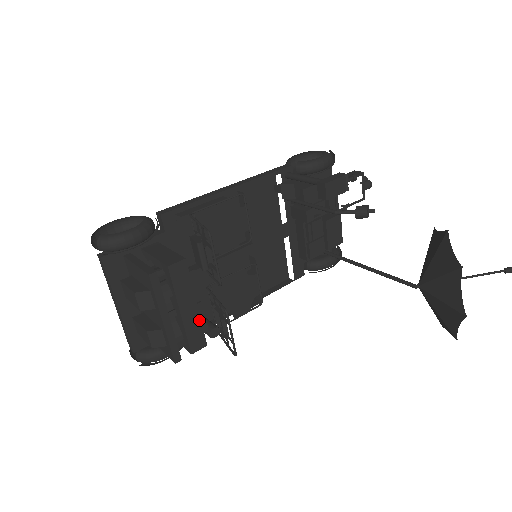
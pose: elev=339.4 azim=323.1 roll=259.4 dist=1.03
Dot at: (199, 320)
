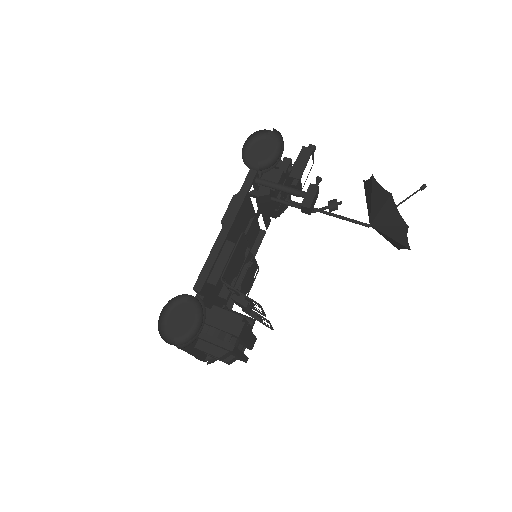
Dot at: (253, 335)
